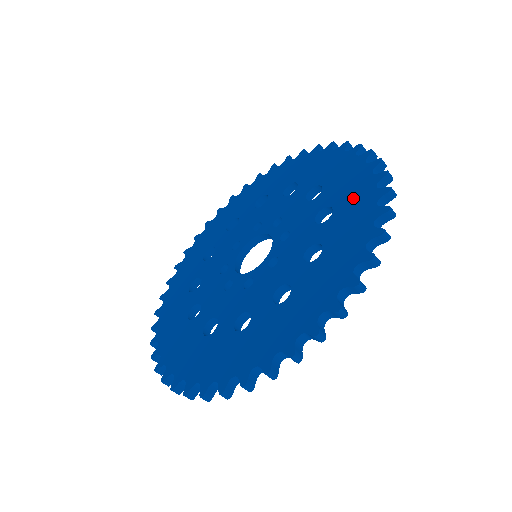
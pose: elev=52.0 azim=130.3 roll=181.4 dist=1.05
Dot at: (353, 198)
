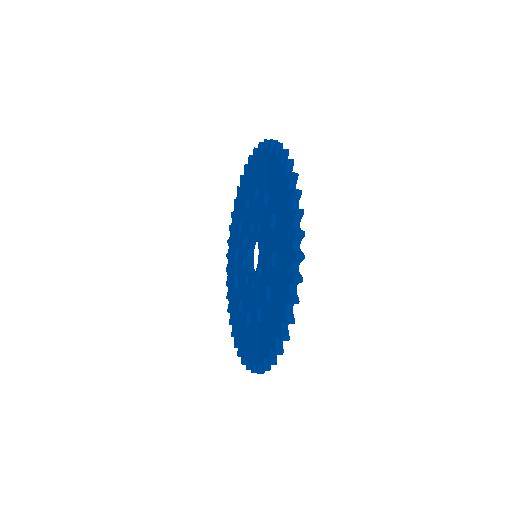
Dot at: (271, 173)
